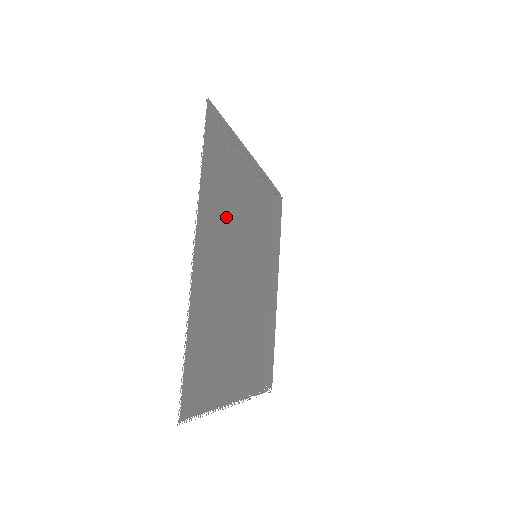
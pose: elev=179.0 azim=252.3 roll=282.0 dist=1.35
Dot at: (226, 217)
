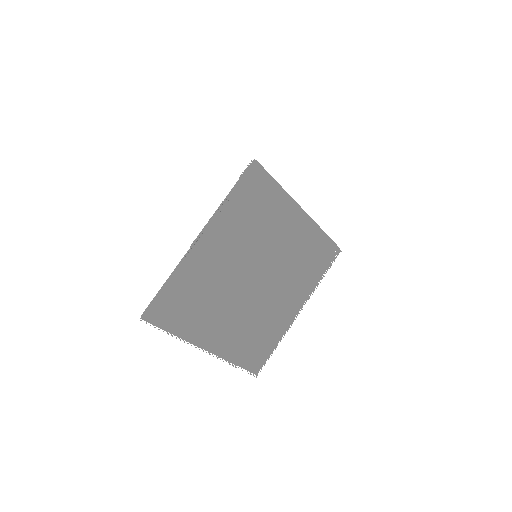
Dot at: (210, 305)
